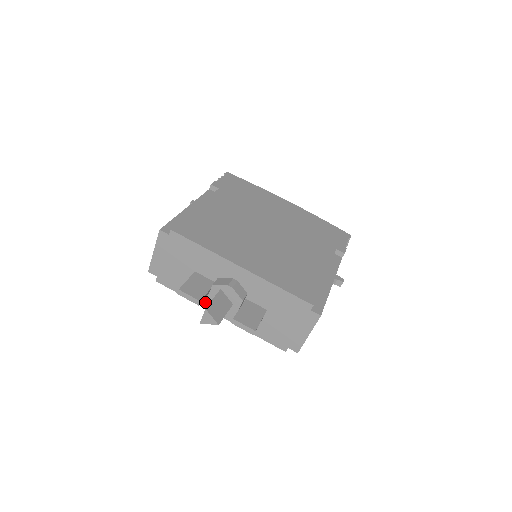
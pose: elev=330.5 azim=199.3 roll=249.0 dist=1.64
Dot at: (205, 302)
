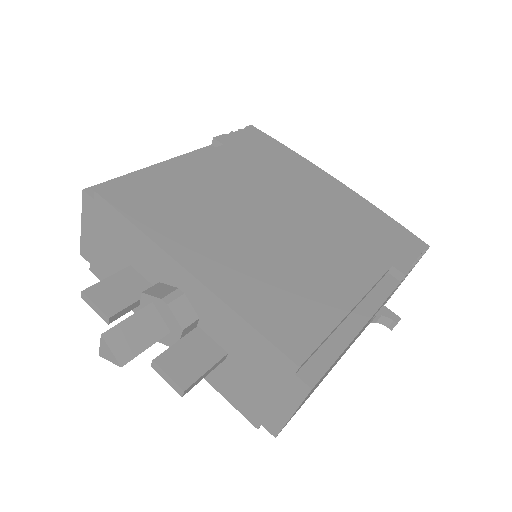
Dot at: occluded
